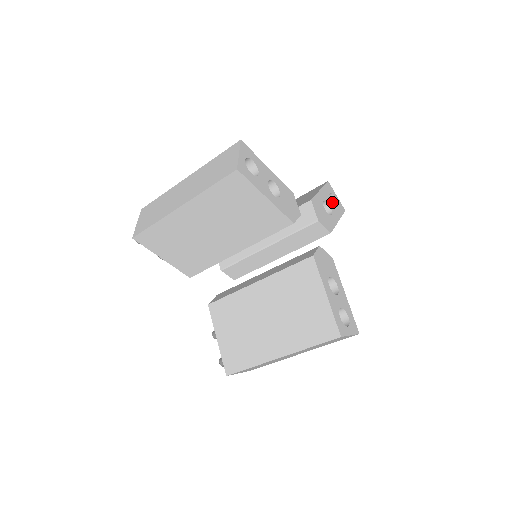
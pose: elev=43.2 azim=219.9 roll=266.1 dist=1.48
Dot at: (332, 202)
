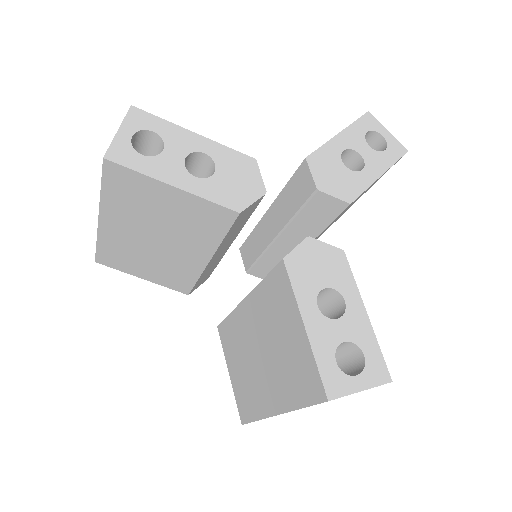
Dot at: (380, 144)
